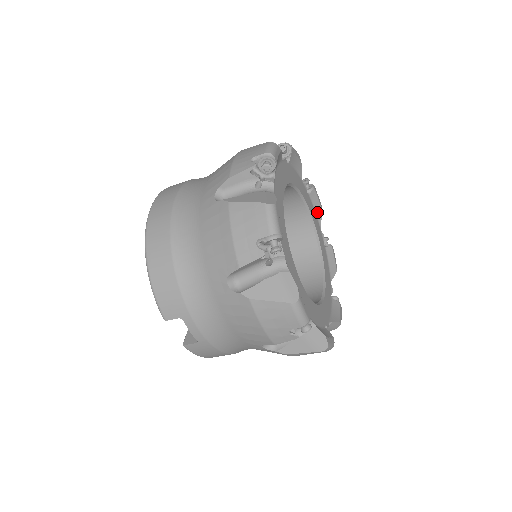
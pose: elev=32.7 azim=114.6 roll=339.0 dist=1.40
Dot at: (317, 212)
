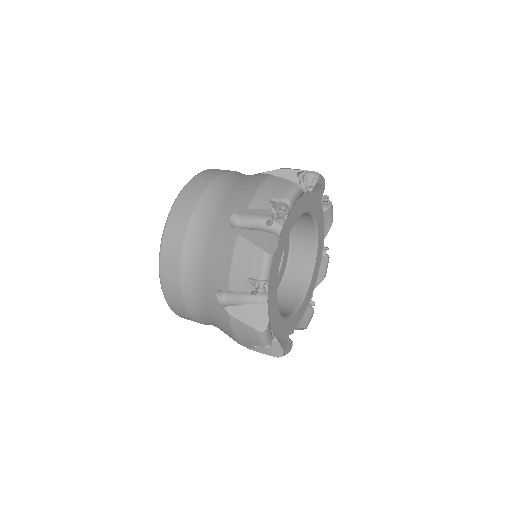
Dot at: (319, 193)
